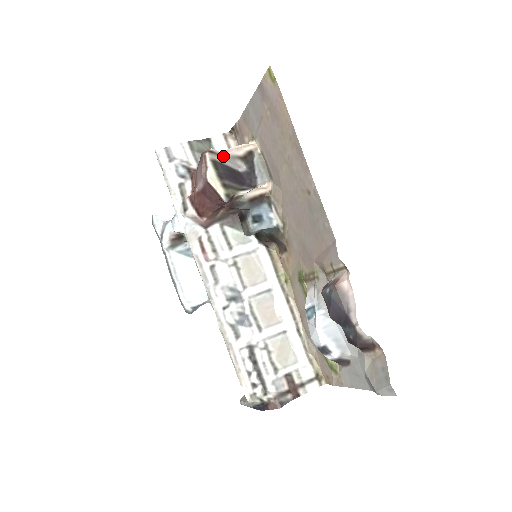
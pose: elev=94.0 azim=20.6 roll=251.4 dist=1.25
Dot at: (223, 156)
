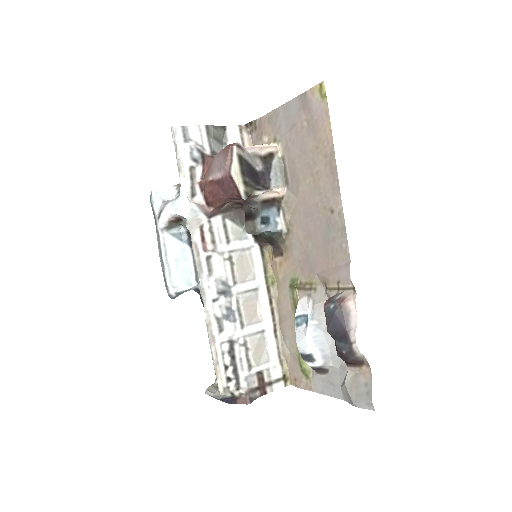
Dot at: (247, 152)
